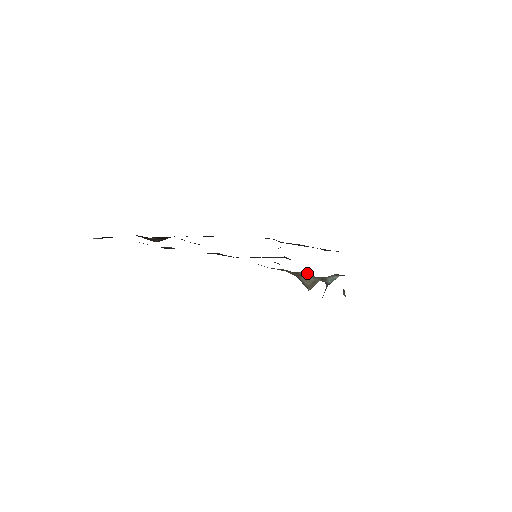
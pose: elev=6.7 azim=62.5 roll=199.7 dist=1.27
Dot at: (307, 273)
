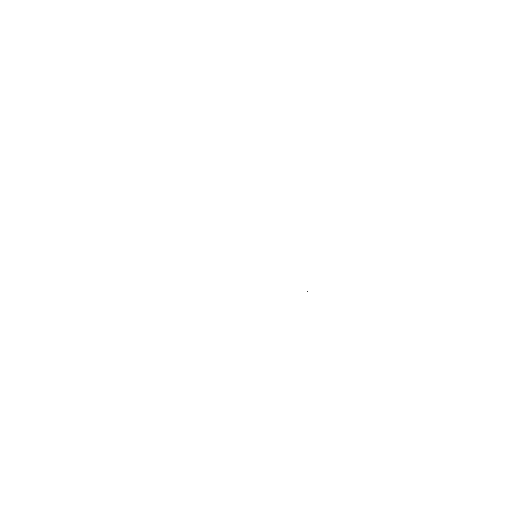
Dot at: occluded
